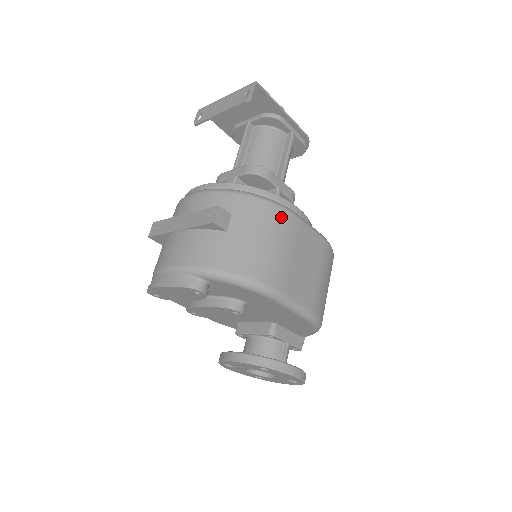
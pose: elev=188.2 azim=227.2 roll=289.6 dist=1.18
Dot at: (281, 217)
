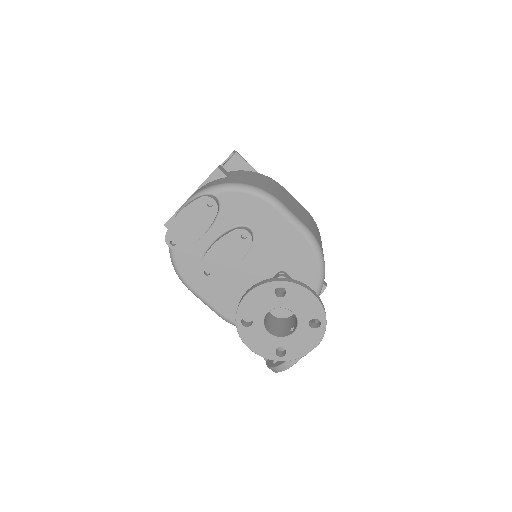
Dot at: (268, 178)
